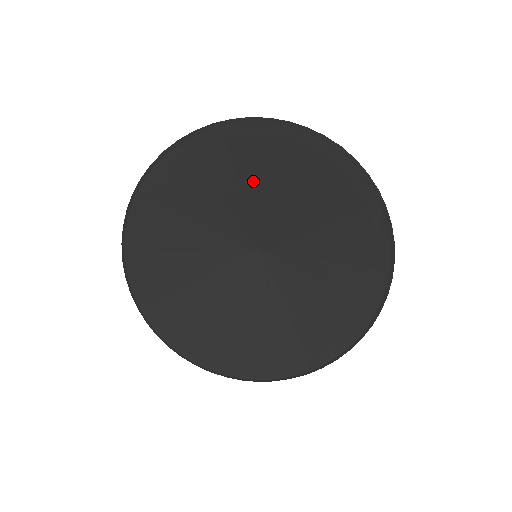
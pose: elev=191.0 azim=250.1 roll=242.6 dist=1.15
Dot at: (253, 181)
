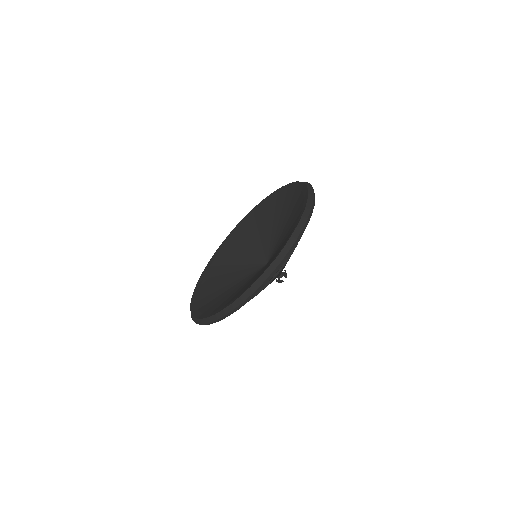
Dot at: (278, 217)
